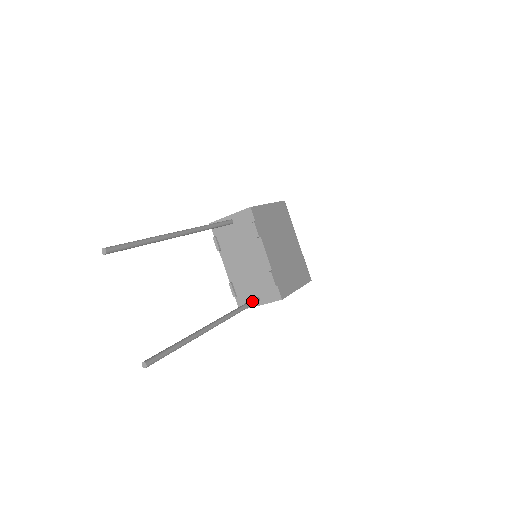
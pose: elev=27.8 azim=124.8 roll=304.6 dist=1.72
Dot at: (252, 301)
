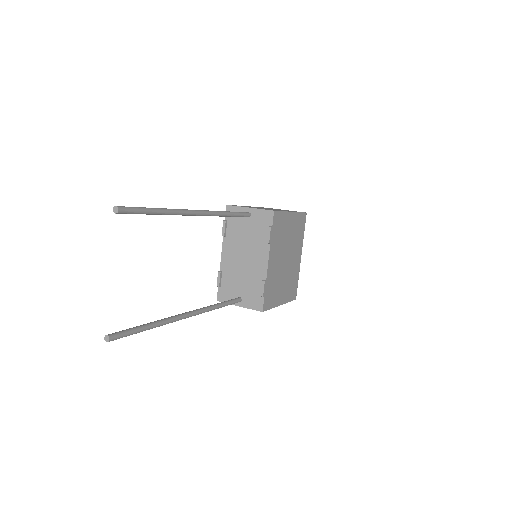
Dot at: (234, 301)
